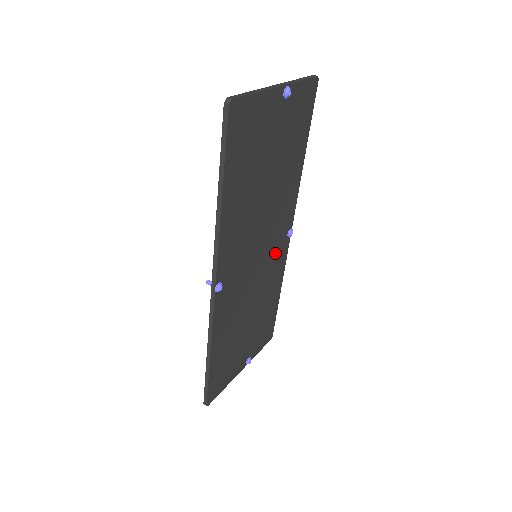
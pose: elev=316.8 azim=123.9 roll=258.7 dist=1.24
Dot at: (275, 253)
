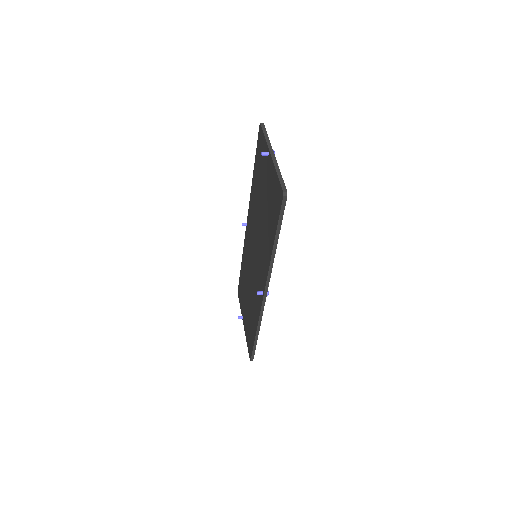
Dot at: occluded
